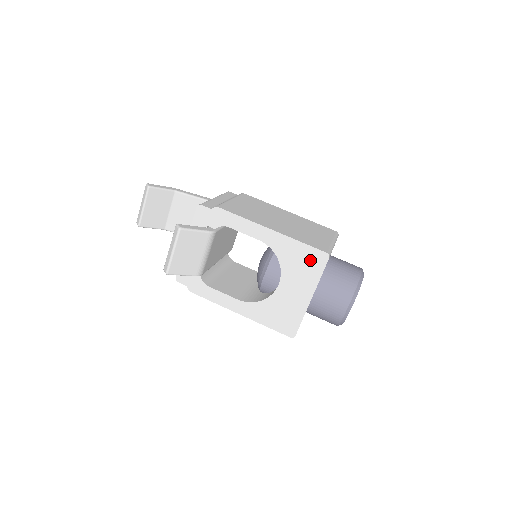
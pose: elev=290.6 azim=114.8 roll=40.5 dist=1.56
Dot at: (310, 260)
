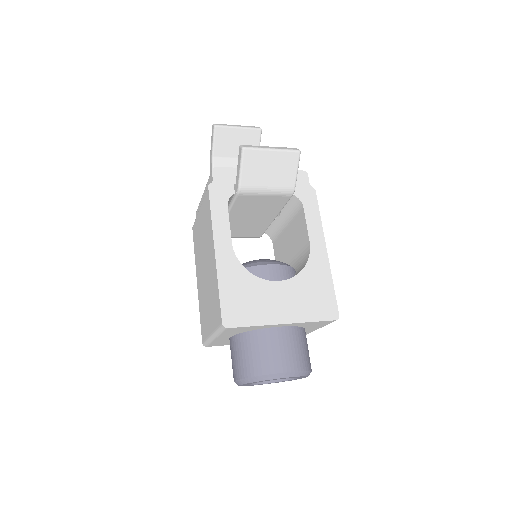
Dot at: (322, 302)
